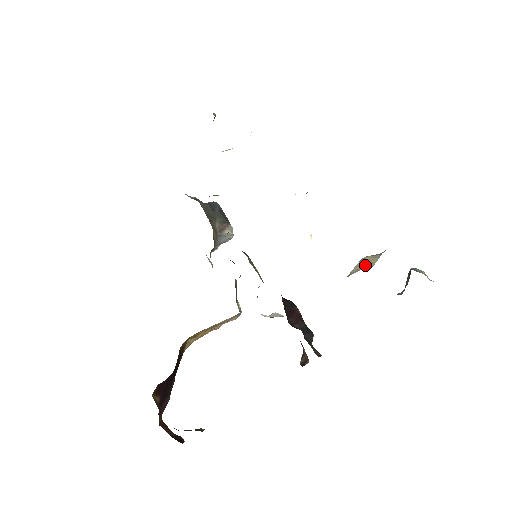
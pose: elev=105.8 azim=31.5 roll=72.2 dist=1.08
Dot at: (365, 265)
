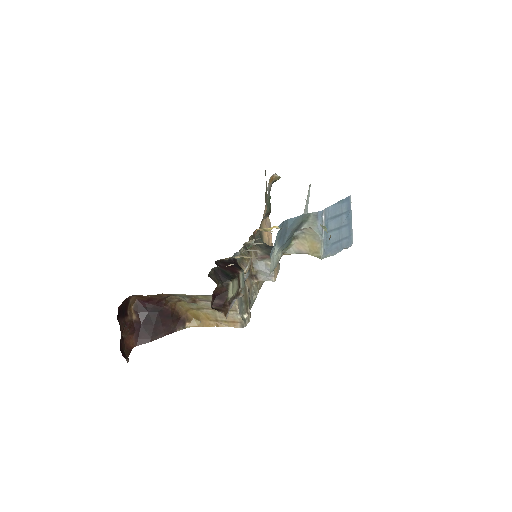
Dot at: (309, 249)
